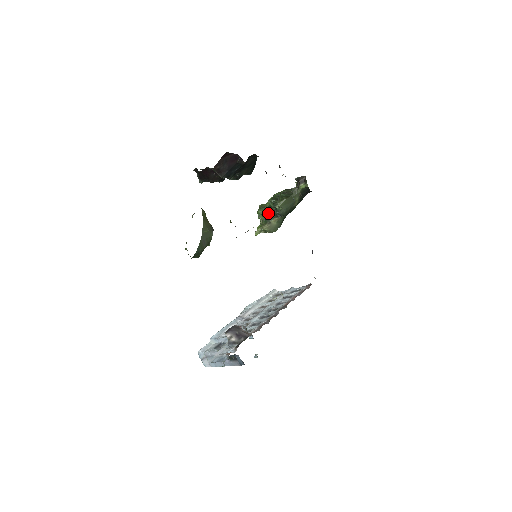
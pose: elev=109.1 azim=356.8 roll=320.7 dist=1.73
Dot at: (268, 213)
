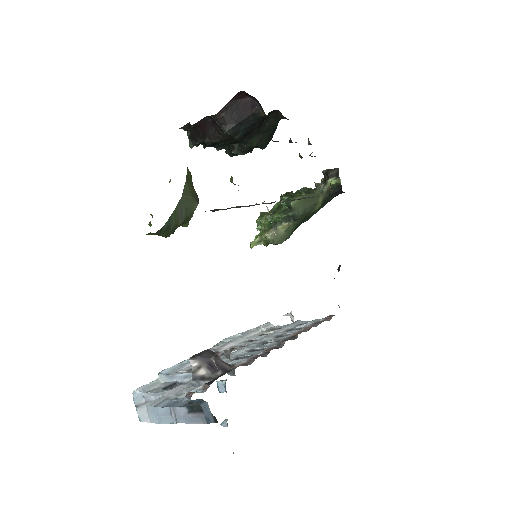
Dot at: (286, 193)
